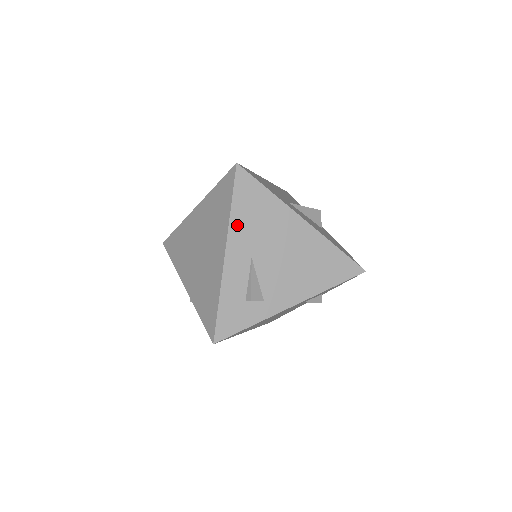
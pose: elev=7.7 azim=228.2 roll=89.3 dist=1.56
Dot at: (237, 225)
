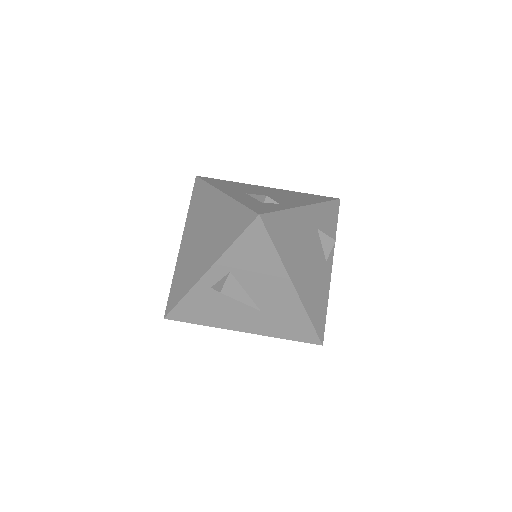
Dot at: (220, 187)
